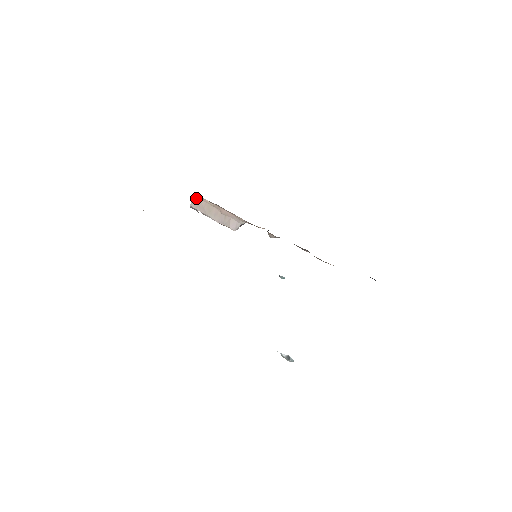
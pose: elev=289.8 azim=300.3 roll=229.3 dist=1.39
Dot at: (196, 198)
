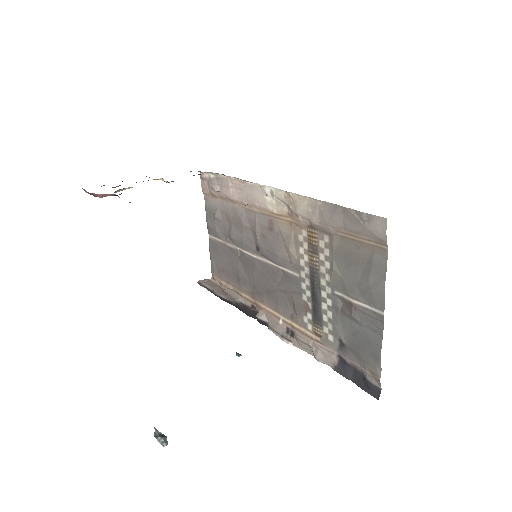
Dot at: (209, 280)
